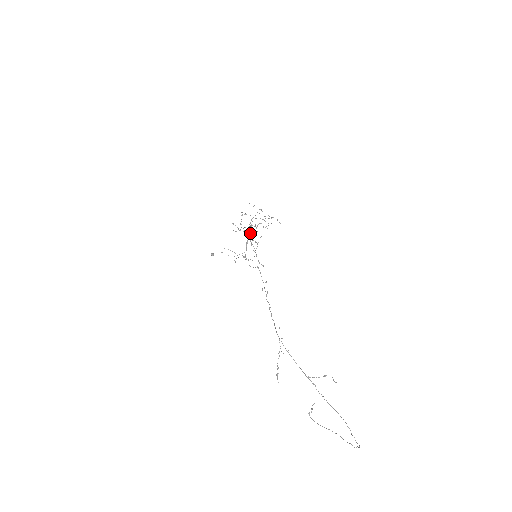
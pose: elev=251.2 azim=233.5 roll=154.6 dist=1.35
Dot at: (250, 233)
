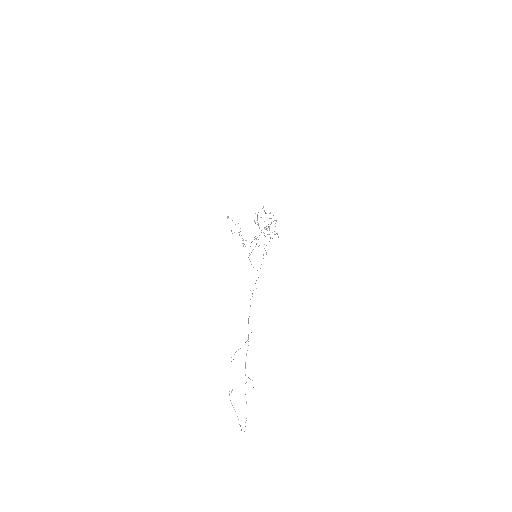
Dot at: occluded
